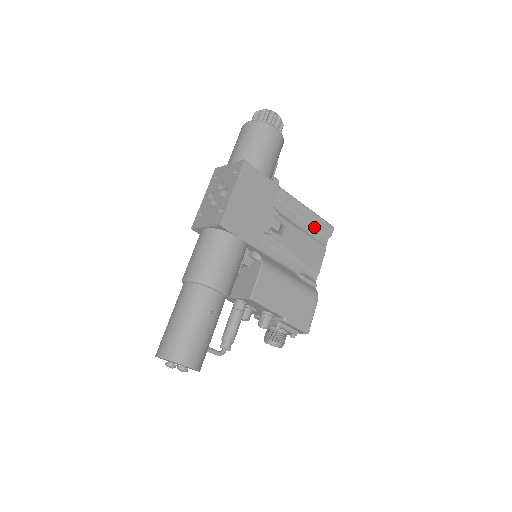
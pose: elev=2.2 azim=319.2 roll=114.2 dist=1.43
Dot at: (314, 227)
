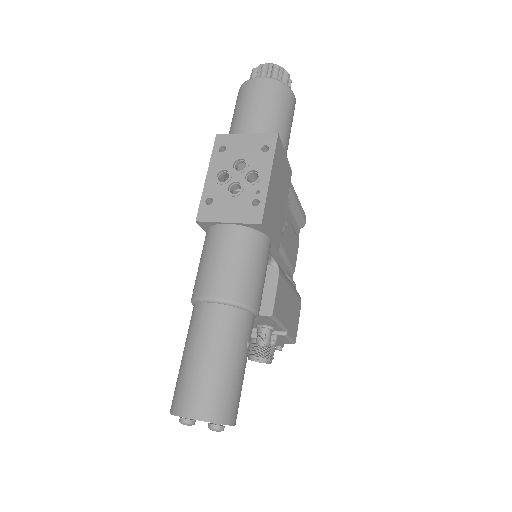
Dot at: (295, 217)
